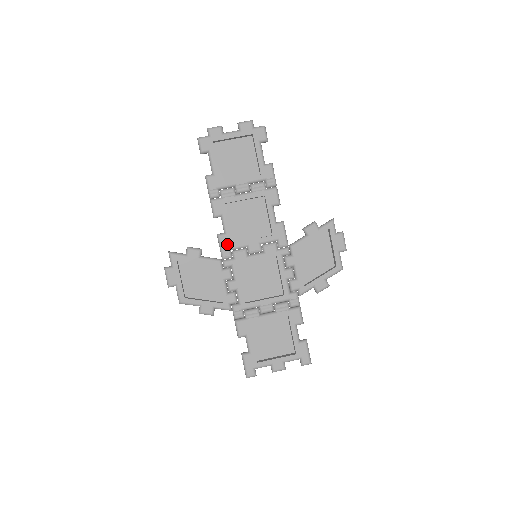
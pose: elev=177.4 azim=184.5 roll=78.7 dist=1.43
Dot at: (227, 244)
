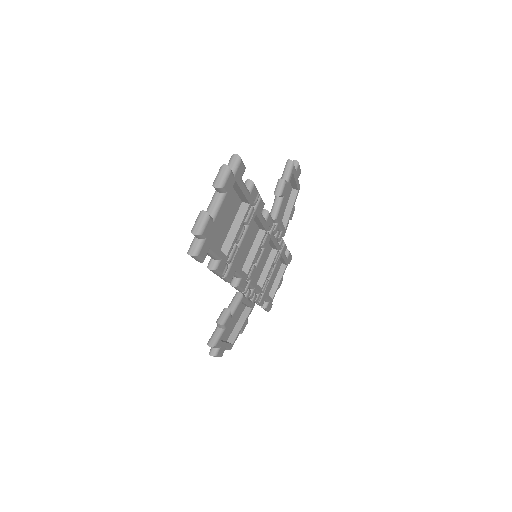
Dot at: (244, 282)
